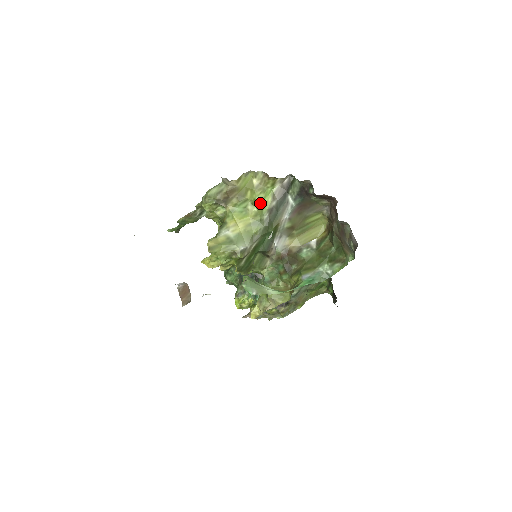
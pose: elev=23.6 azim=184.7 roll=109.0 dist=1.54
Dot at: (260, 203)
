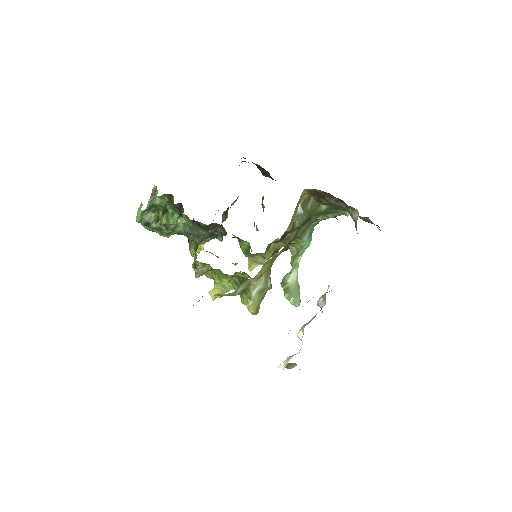
Dot at: occluded
